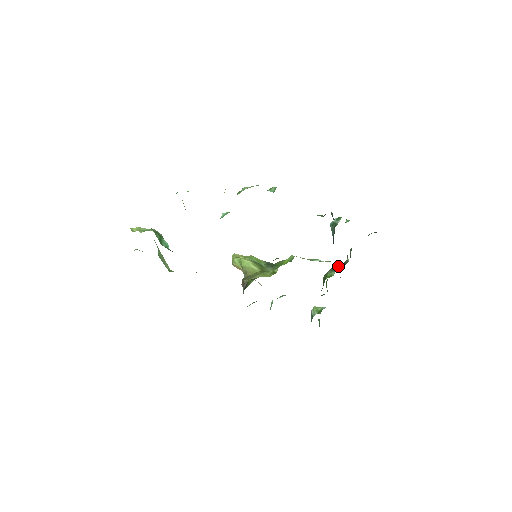
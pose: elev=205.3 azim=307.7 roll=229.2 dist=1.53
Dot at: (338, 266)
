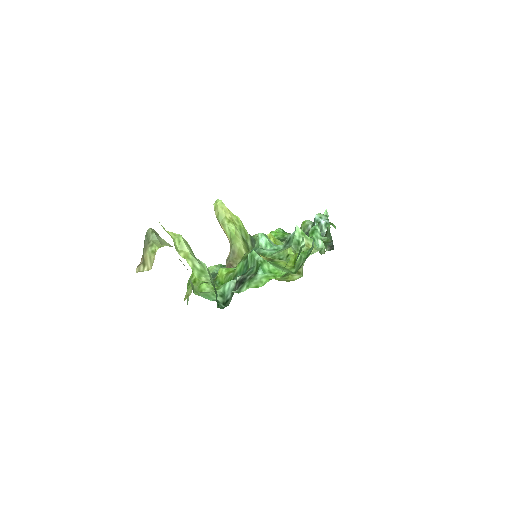
Dot at: occluded
